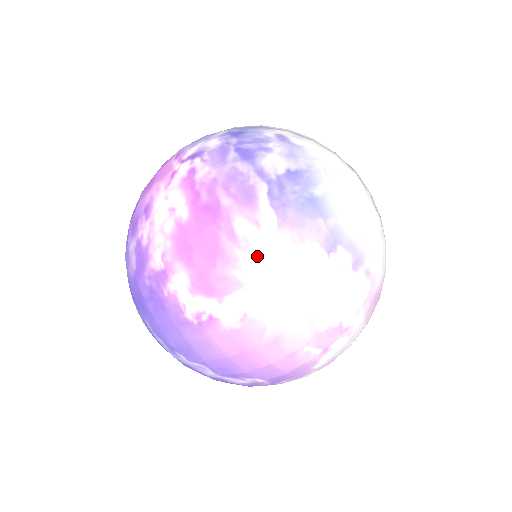
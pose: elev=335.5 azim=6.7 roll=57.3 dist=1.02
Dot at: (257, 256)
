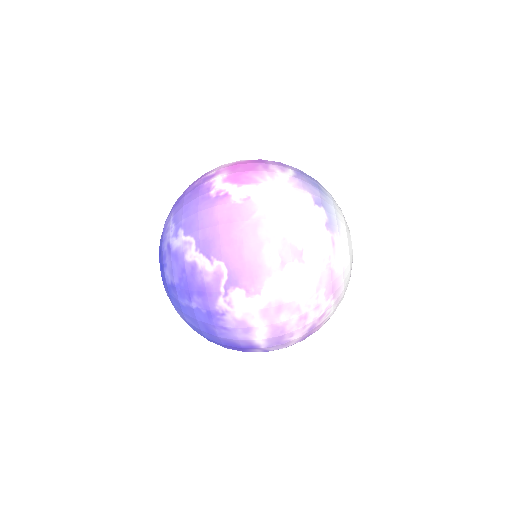
Dot at: (275, 177)
